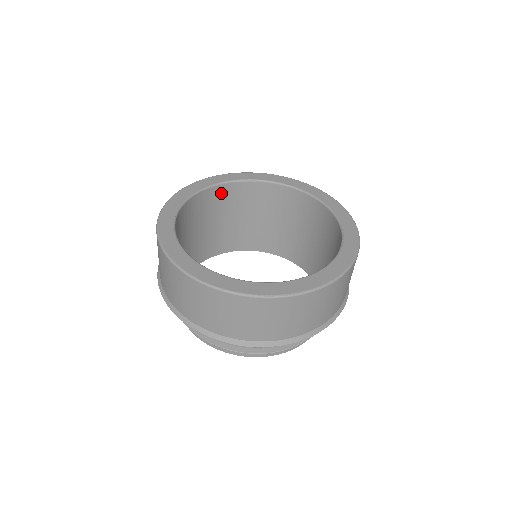
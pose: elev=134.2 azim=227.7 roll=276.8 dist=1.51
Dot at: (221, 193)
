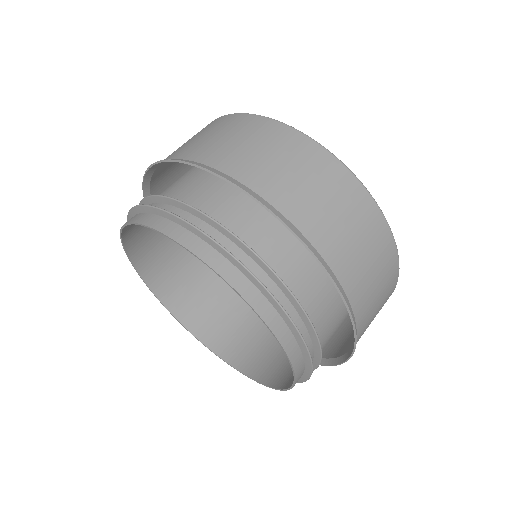
Dot at: occluded
